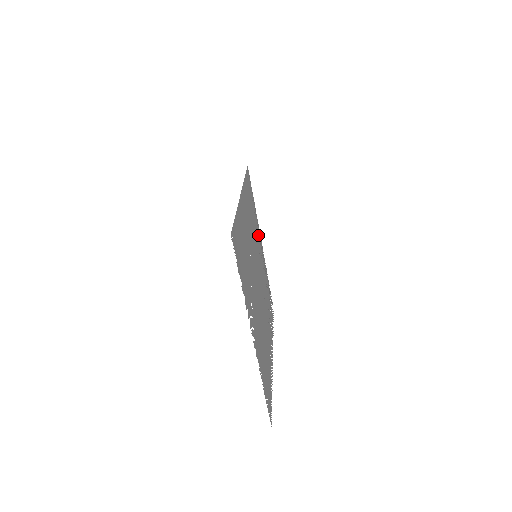
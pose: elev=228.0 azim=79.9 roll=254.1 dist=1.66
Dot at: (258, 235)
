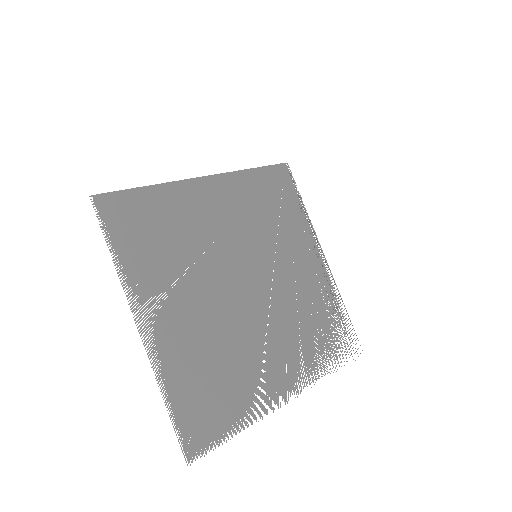
Dot at: (301, 242)
